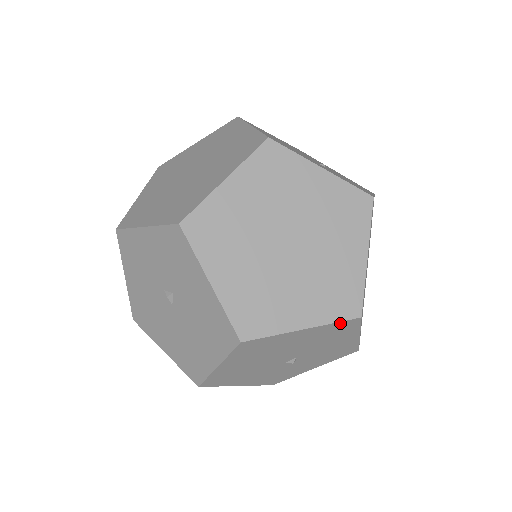
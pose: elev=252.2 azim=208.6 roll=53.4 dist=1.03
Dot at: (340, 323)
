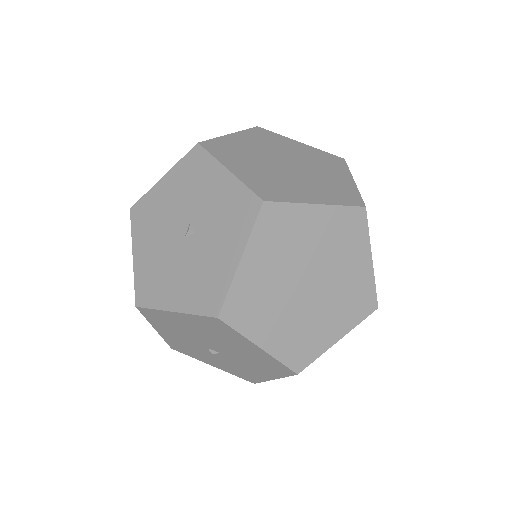
Dot at: (282, 365)
